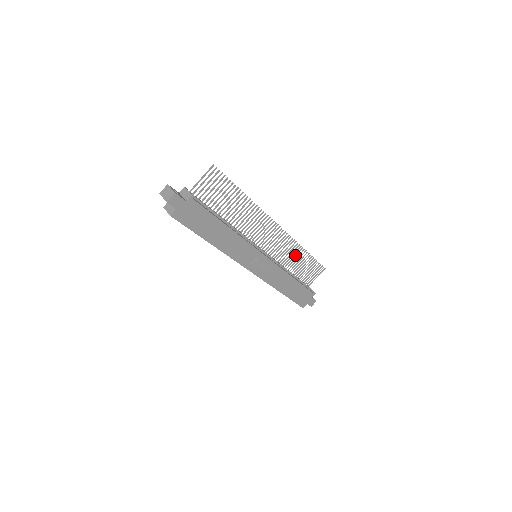
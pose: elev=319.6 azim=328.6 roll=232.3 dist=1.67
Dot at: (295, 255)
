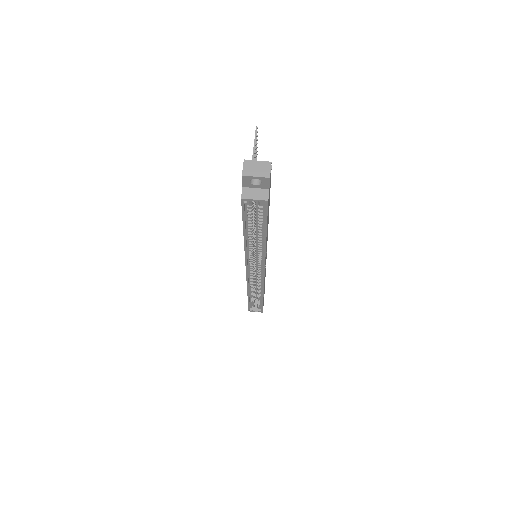
Dot at: occluded
